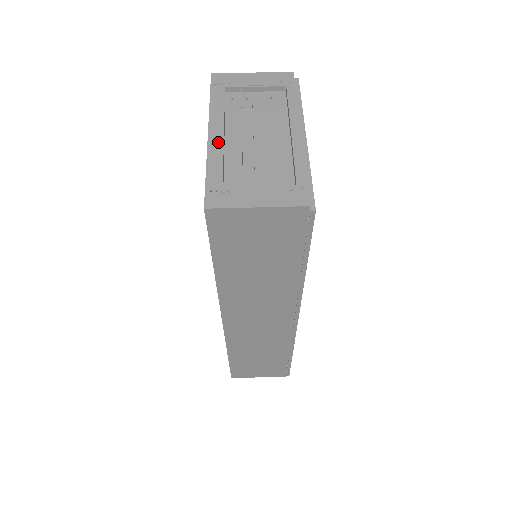
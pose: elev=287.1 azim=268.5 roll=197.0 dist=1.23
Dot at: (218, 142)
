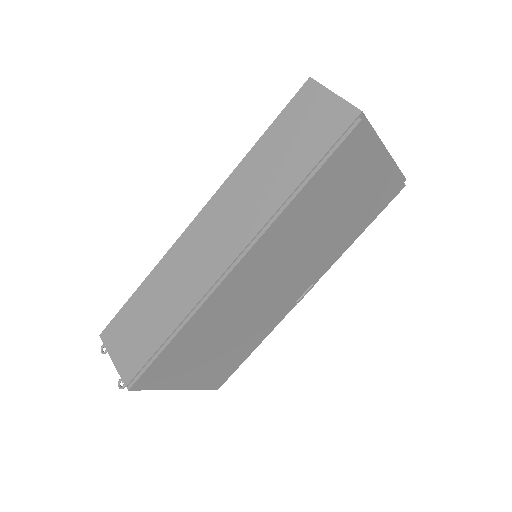
Dot at: occluded
